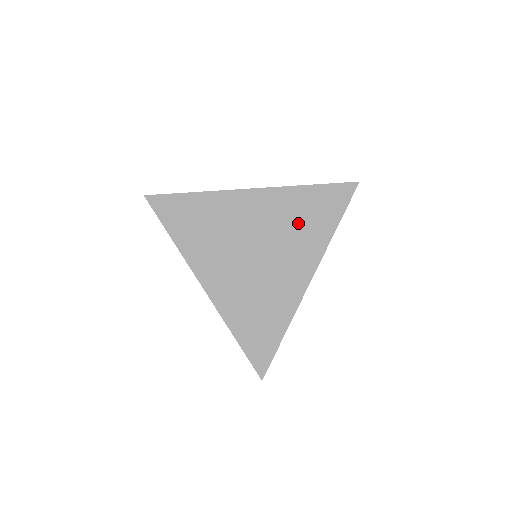
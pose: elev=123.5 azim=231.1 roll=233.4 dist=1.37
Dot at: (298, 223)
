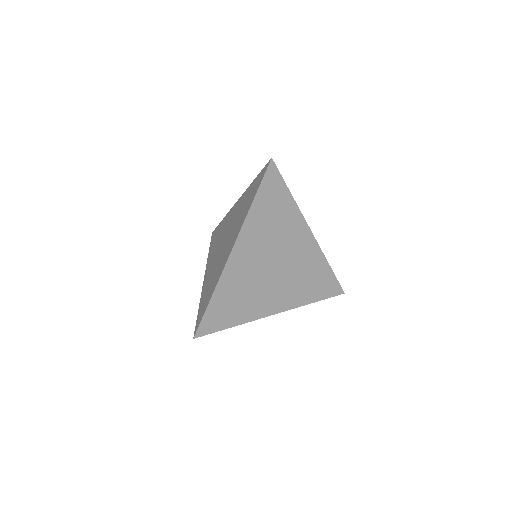
Dot at: (242, 211)
